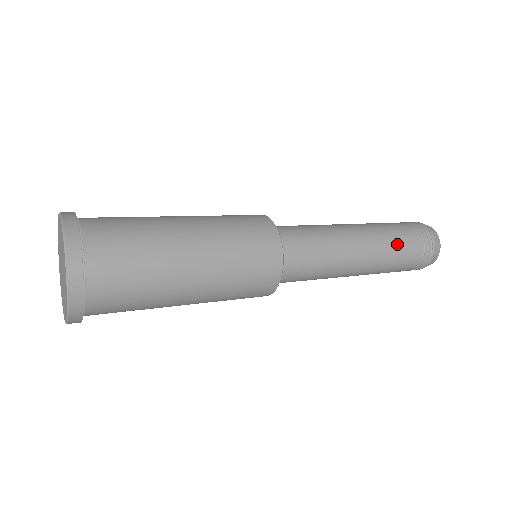
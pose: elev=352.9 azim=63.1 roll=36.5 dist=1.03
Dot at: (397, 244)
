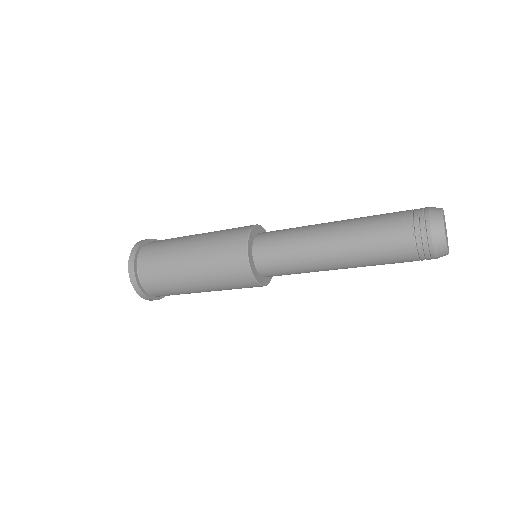
Dot at: (374, 231)
